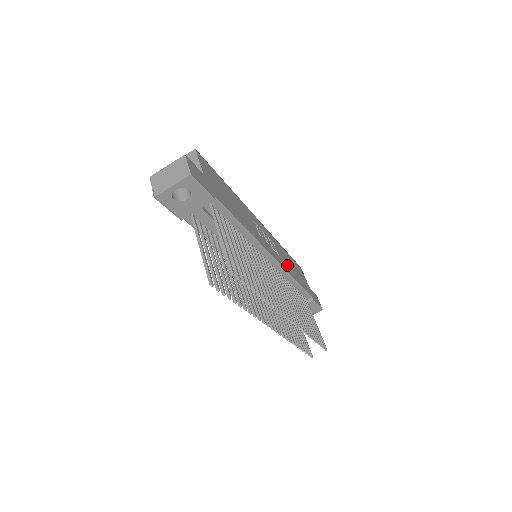
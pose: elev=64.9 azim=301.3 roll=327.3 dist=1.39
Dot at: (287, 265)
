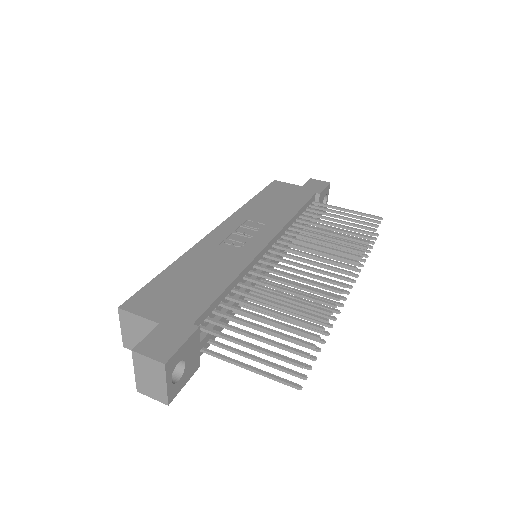
Dot at: (276, 215)
